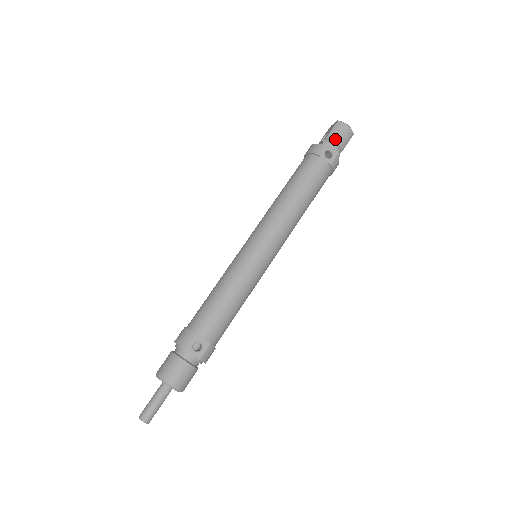
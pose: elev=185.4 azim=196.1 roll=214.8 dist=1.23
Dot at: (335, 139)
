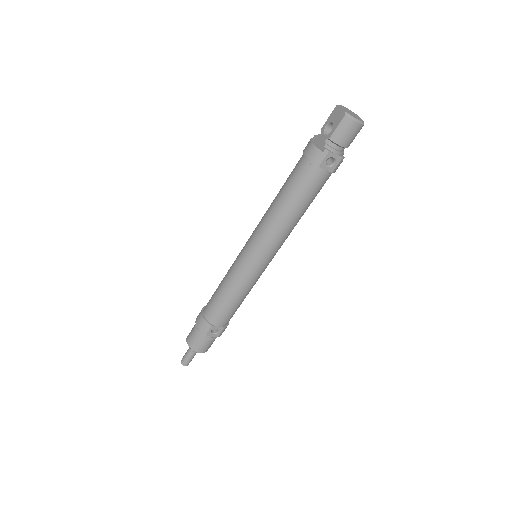
Dot at: (339, 142)
